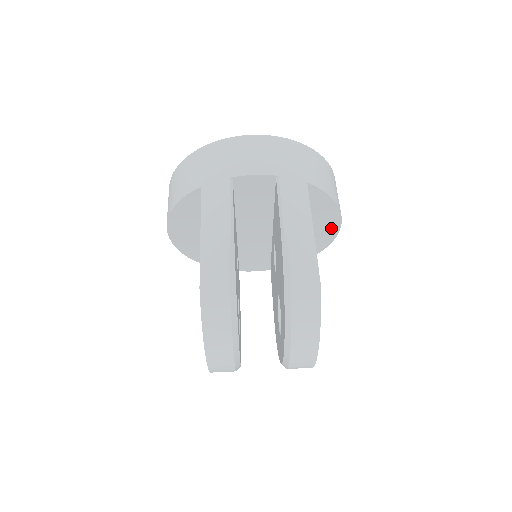
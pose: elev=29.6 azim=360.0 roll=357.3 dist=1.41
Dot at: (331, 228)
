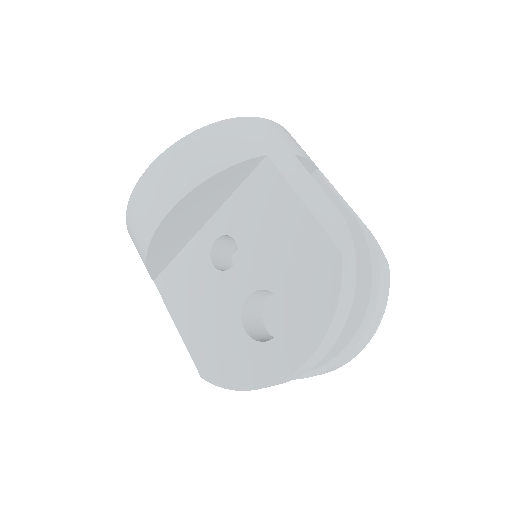
Dot at: occluded
